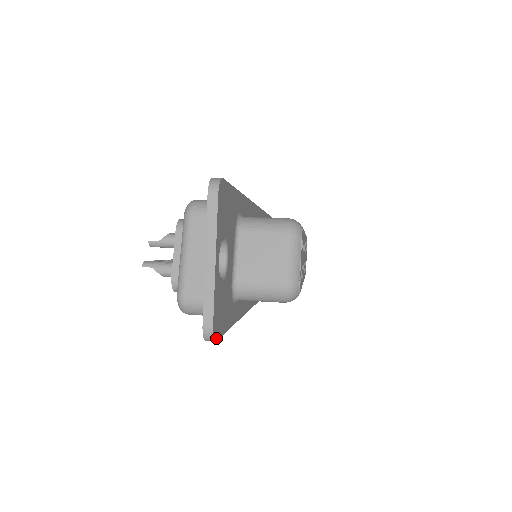
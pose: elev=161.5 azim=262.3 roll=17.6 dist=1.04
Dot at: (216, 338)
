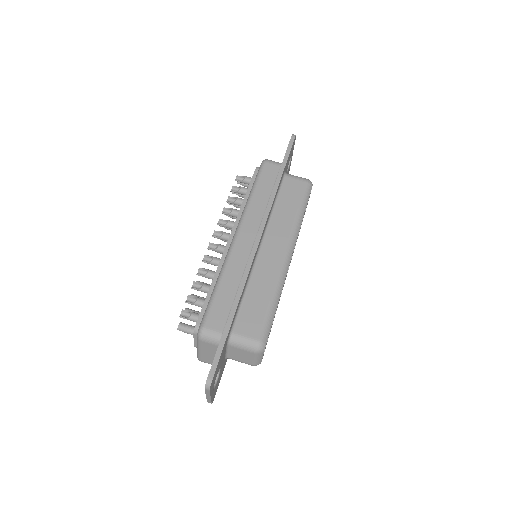
Dot at: (214, 397)
